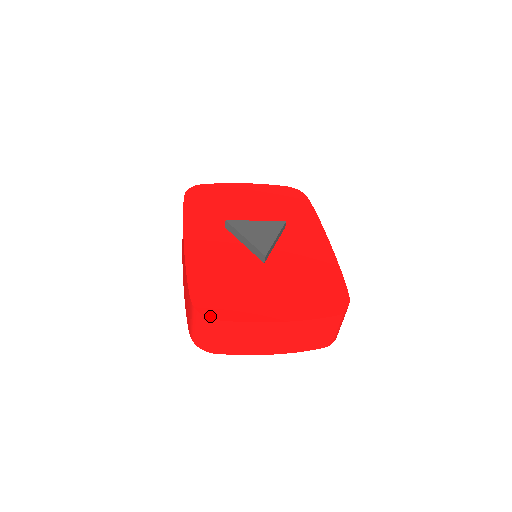
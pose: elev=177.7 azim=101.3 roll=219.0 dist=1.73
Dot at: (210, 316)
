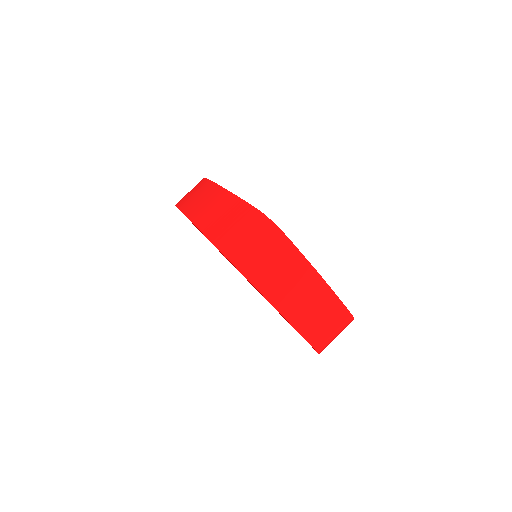
Dot at: (281, 230)
